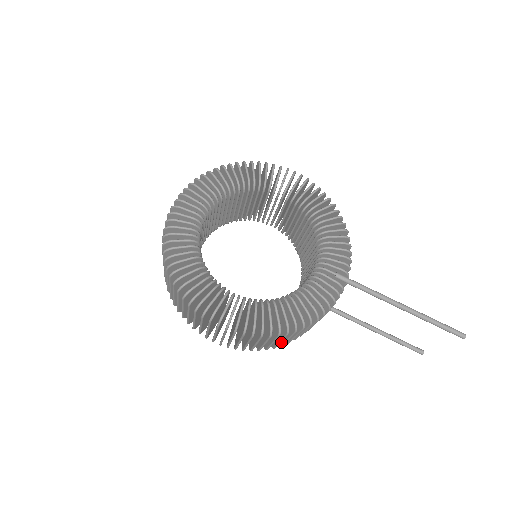
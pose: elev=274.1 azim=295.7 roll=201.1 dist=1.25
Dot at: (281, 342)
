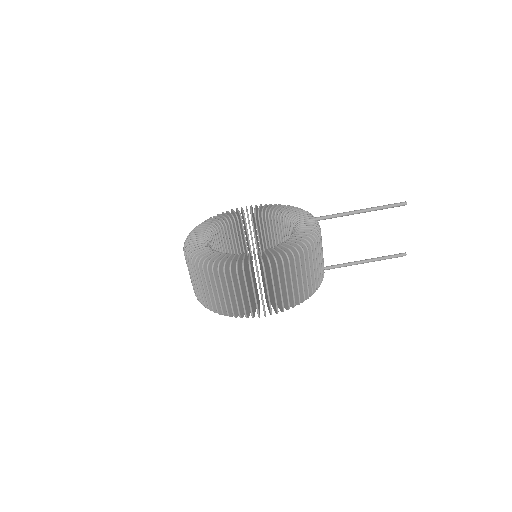
Dot at: (310, 286)
